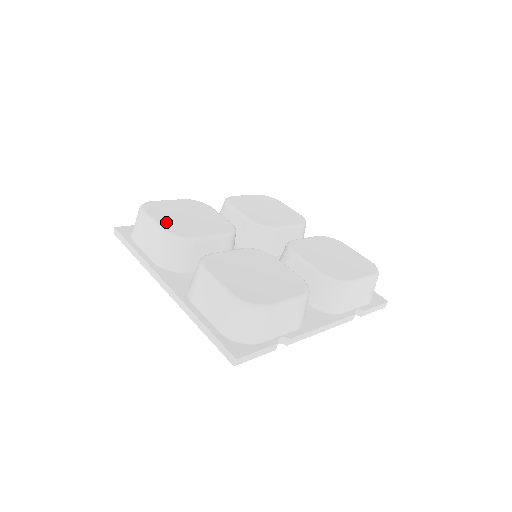
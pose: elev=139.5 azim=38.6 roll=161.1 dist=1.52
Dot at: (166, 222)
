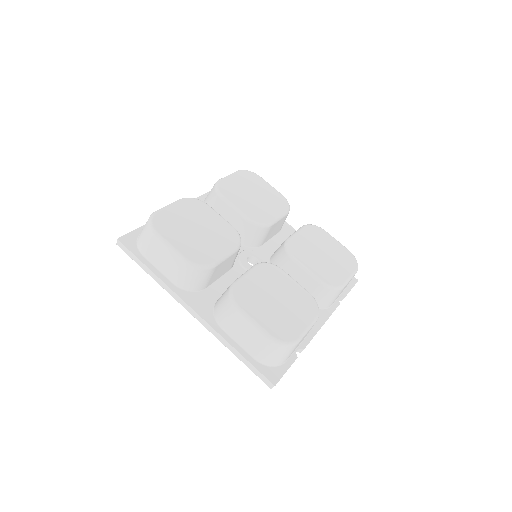
Dot at: (183, 245)
